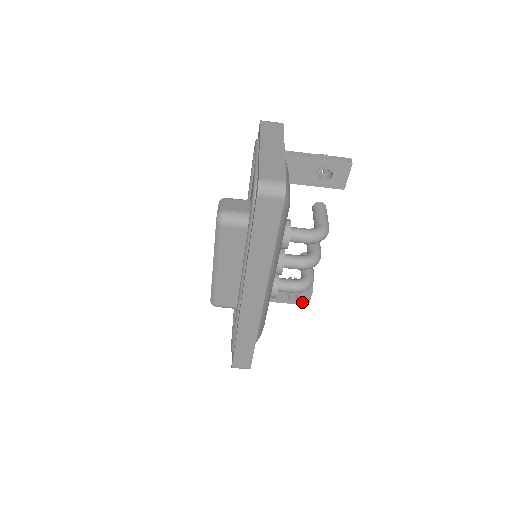
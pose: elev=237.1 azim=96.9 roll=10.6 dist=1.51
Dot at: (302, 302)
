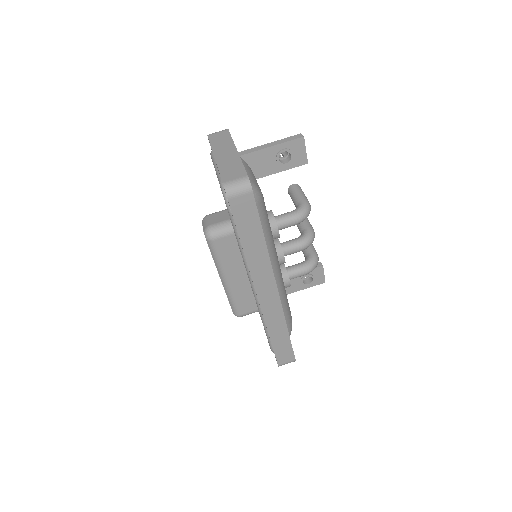
Dot at: (318, 282)
